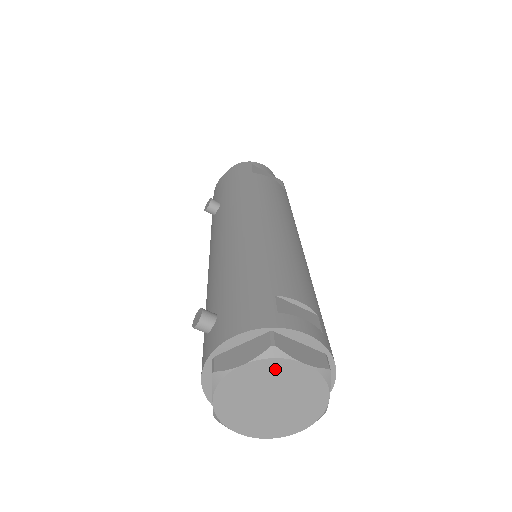
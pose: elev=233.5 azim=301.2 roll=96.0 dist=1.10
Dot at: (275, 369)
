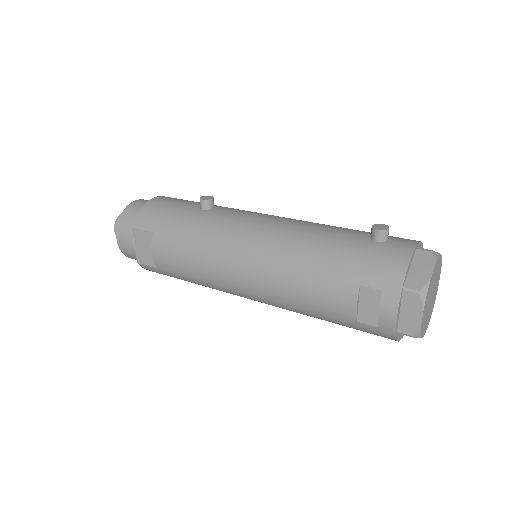
Dot at: (439, 272)
